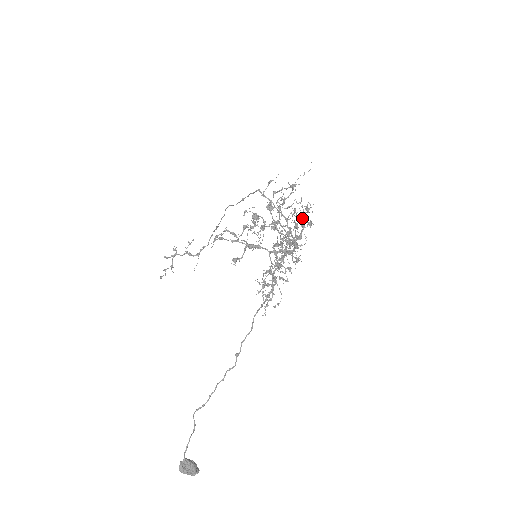
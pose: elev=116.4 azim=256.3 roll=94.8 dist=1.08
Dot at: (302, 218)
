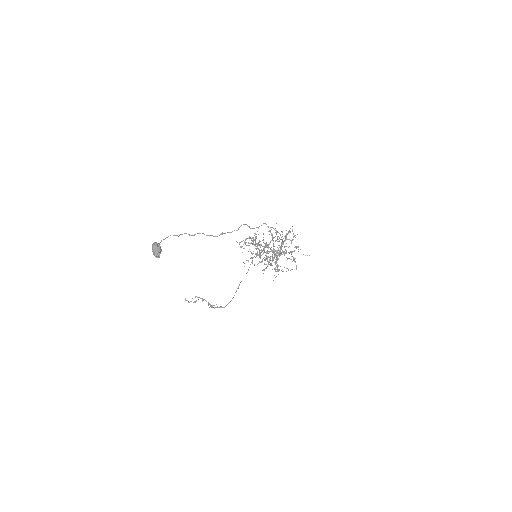
Dot at: (291, 242)
